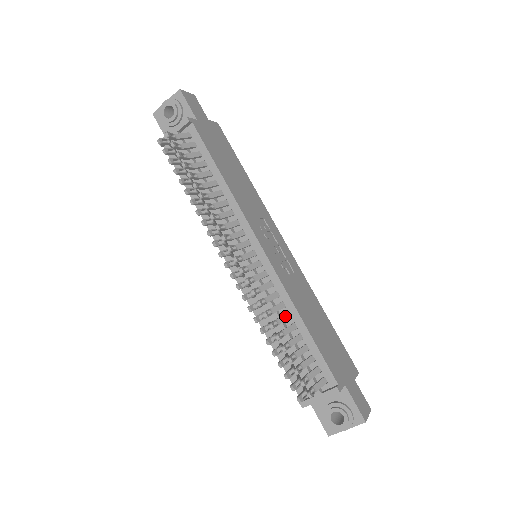
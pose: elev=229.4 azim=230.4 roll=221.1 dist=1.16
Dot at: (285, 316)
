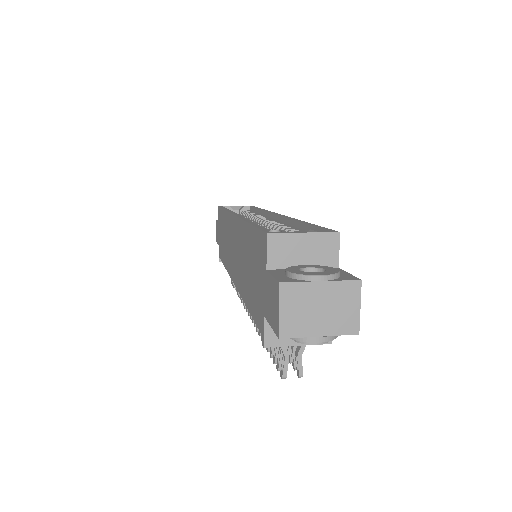
Dot at: occluded
